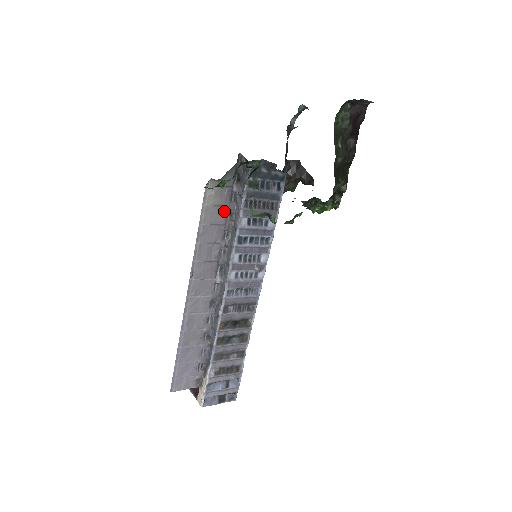
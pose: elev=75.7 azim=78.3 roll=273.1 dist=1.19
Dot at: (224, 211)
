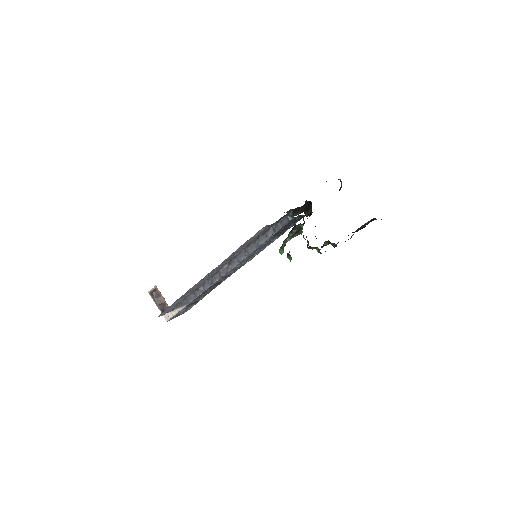
Dot at: (258, 236)
